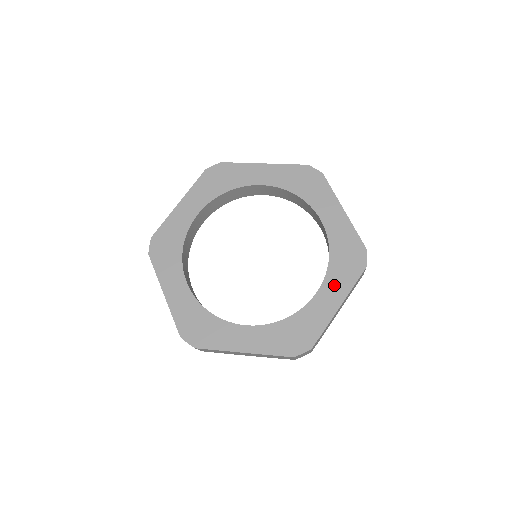
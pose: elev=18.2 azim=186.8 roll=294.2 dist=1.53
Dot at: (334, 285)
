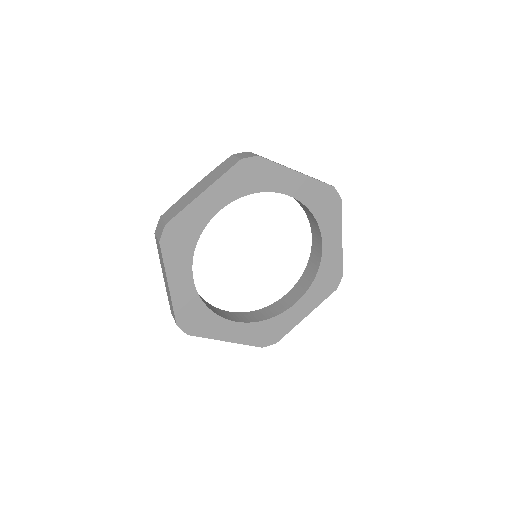
Dot at: (330, 230)
